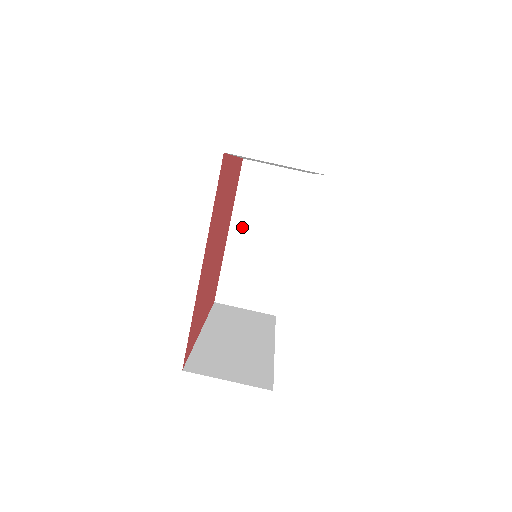
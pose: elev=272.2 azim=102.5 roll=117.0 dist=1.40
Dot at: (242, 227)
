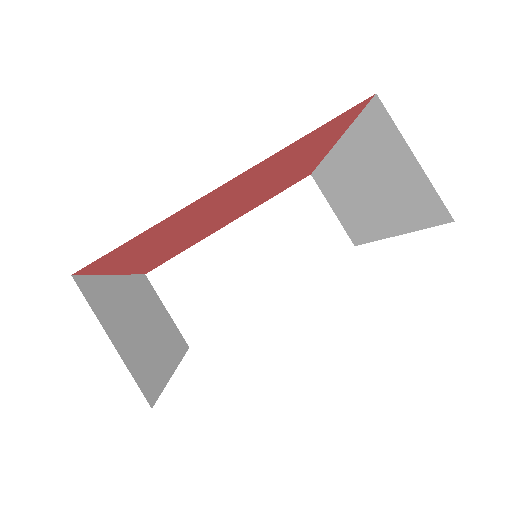
Dot at: (247, 231)
